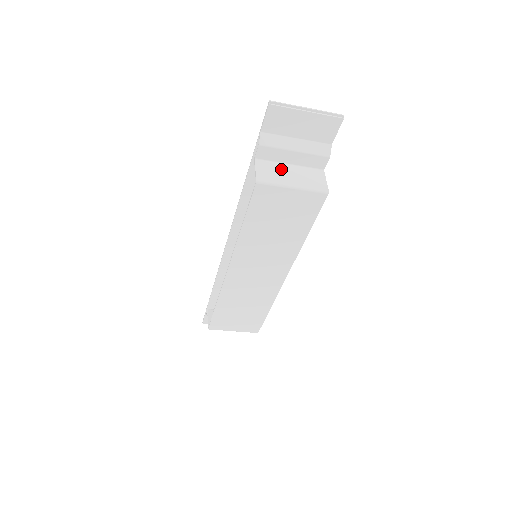
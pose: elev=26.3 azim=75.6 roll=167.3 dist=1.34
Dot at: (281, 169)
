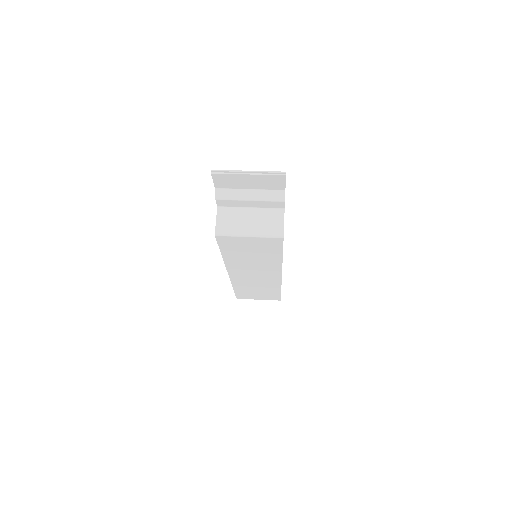
Dot at: (241, 215)
